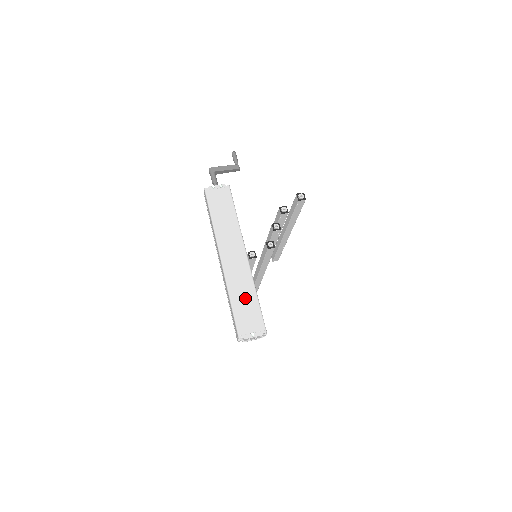
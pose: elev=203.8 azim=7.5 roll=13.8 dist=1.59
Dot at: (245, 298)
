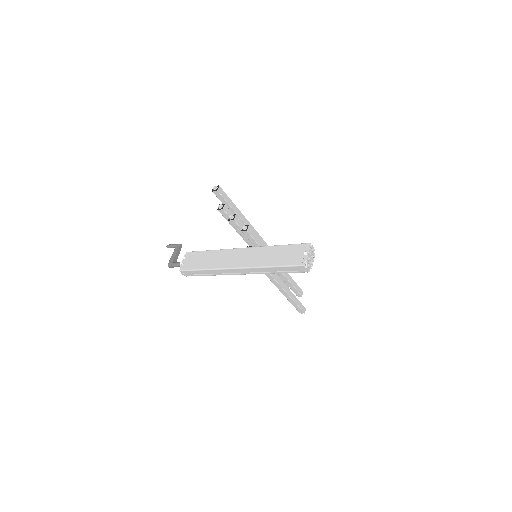
Dot at: (275, 255)
